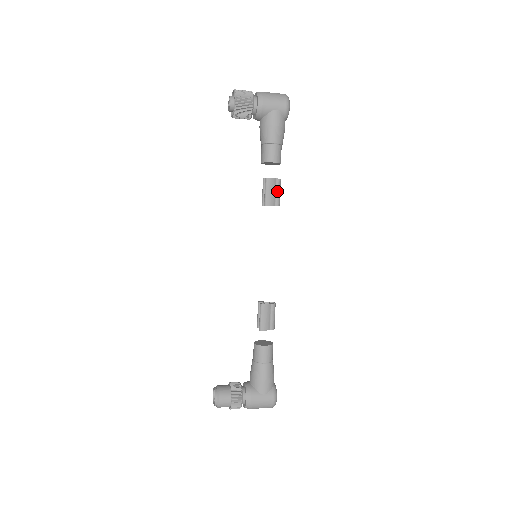
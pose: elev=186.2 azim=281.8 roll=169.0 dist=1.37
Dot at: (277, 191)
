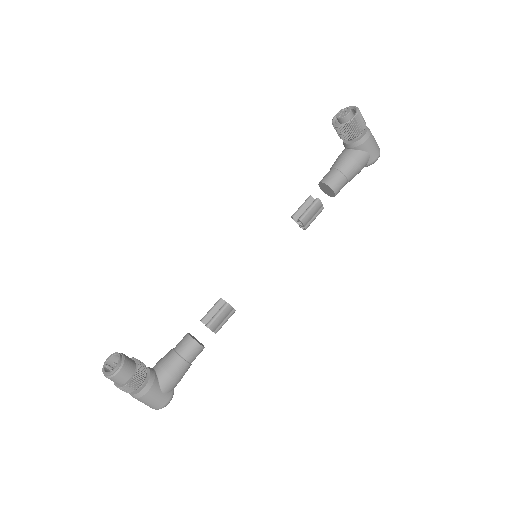
Dot at: (315, 216)
